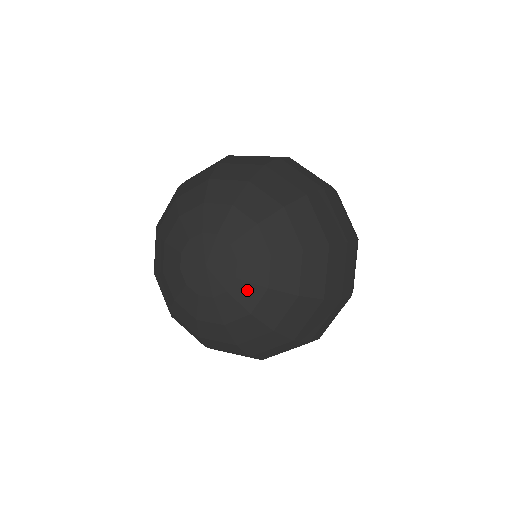
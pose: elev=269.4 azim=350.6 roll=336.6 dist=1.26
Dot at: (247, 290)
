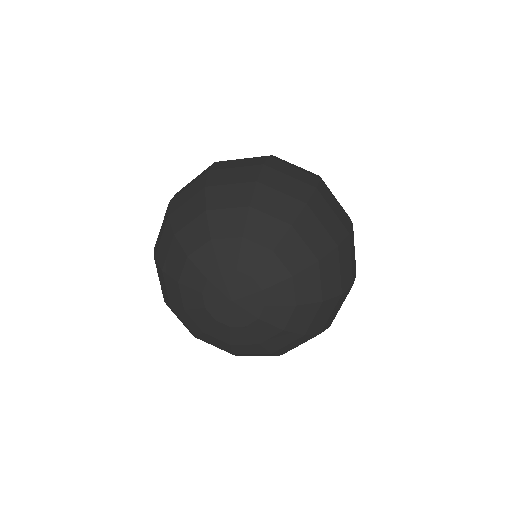
Dot at: (278, 291)
